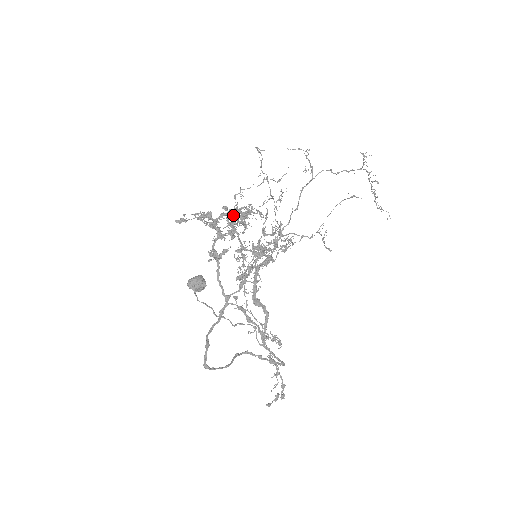
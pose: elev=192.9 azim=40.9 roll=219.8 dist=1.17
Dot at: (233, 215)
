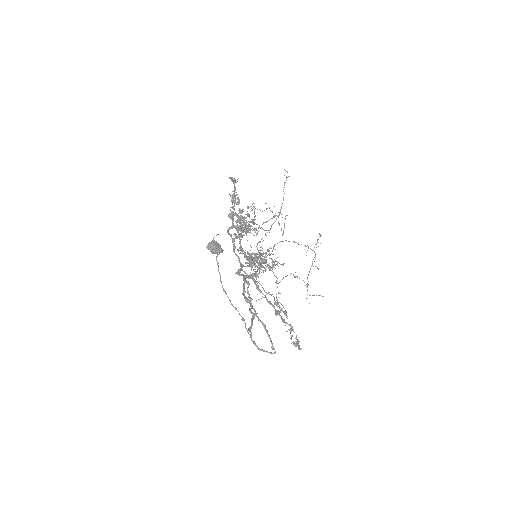
Dot at: occluded
